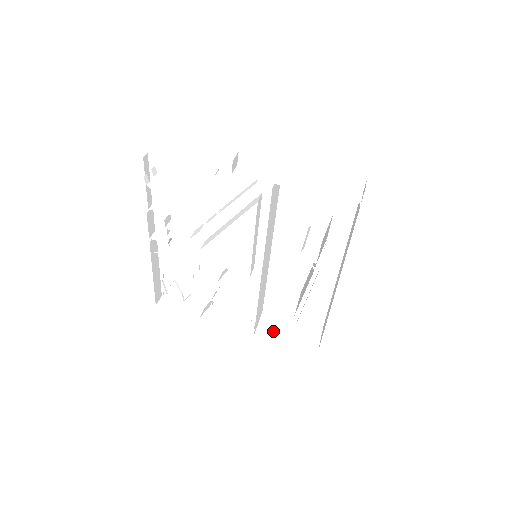
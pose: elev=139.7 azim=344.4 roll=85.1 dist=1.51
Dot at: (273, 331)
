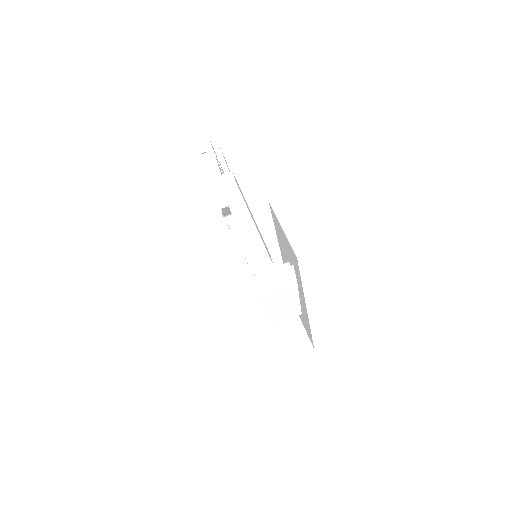
Dot at: occluded
